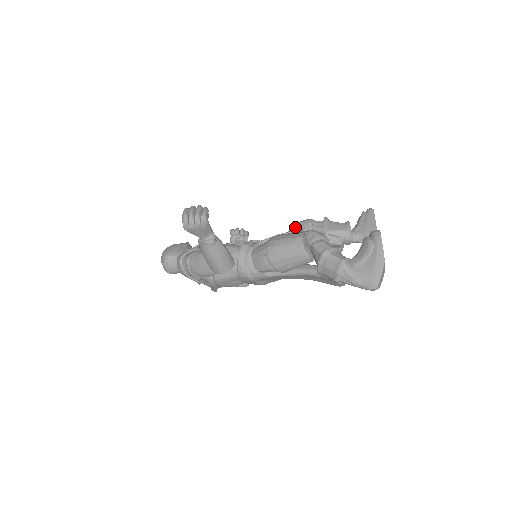
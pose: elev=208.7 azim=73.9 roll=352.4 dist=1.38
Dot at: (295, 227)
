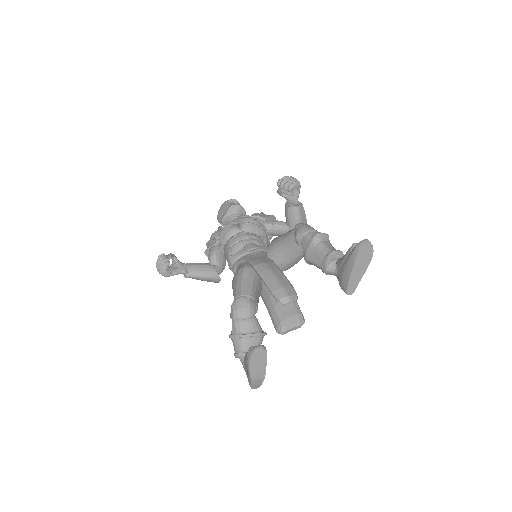
Dot at: occluded
